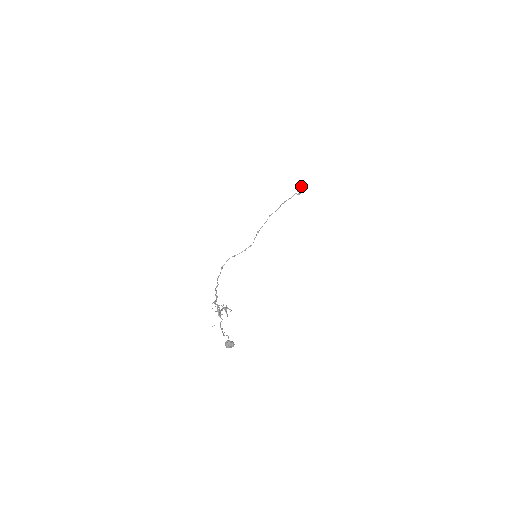
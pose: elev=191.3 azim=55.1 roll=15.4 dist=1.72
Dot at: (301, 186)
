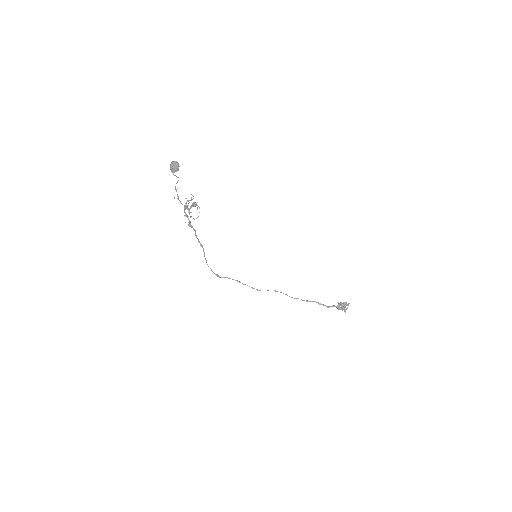
Dot at: occluded
